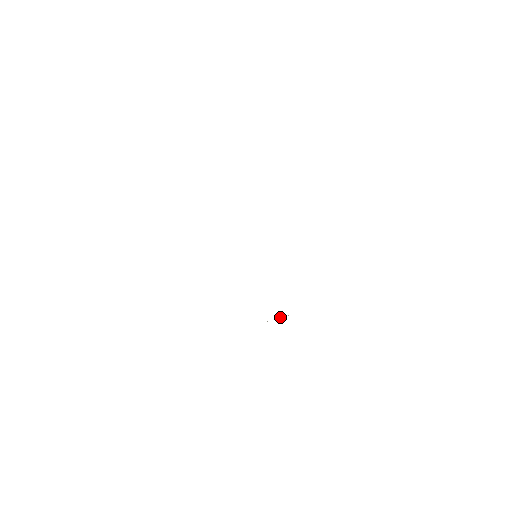
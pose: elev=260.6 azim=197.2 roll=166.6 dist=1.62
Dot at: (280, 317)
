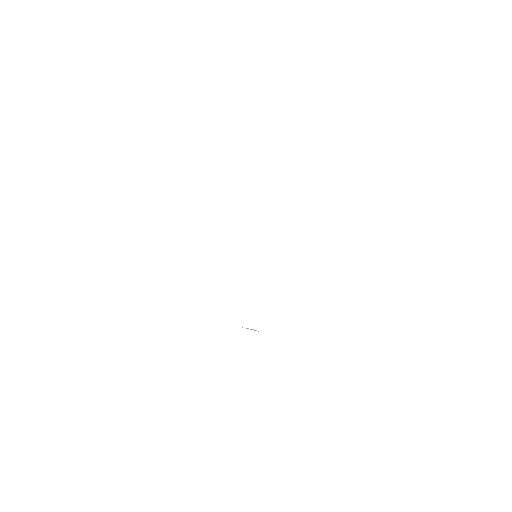
Dot at: occluded
